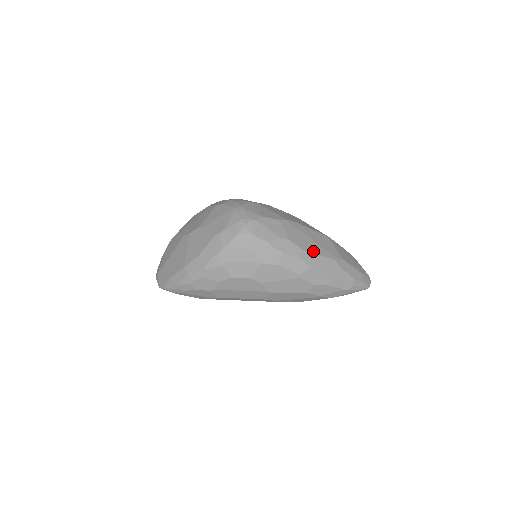
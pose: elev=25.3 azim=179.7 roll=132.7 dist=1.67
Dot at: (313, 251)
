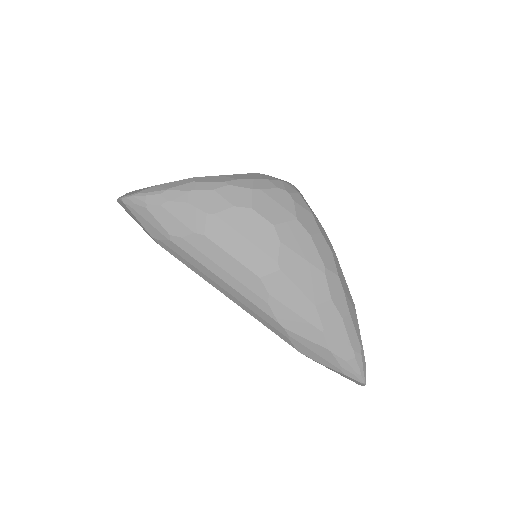
Dot at: (341, 269)
